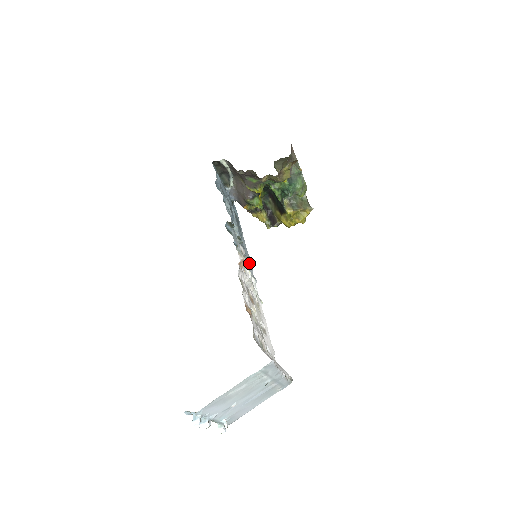
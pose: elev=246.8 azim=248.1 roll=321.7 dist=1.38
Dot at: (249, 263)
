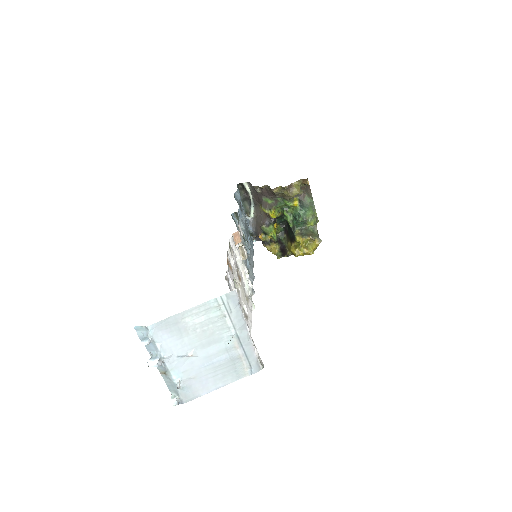
Dot at: (247, 256)
